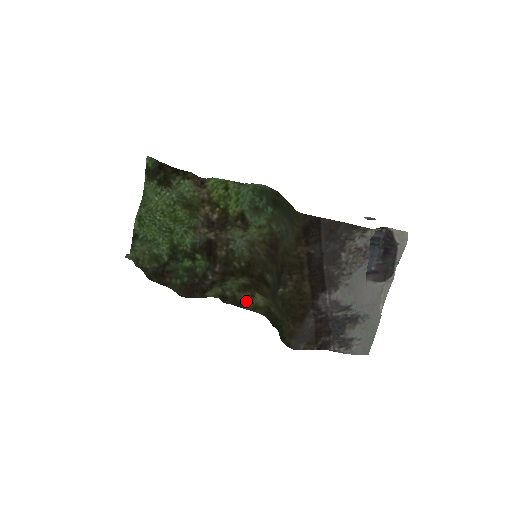
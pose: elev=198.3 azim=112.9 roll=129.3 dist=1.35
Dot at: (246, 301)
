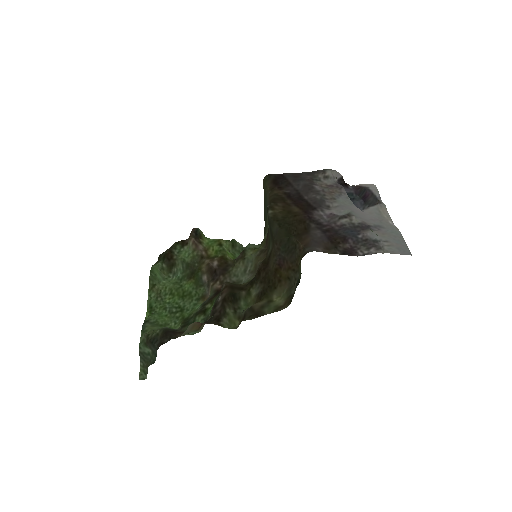
Dot at: (265, 308)
